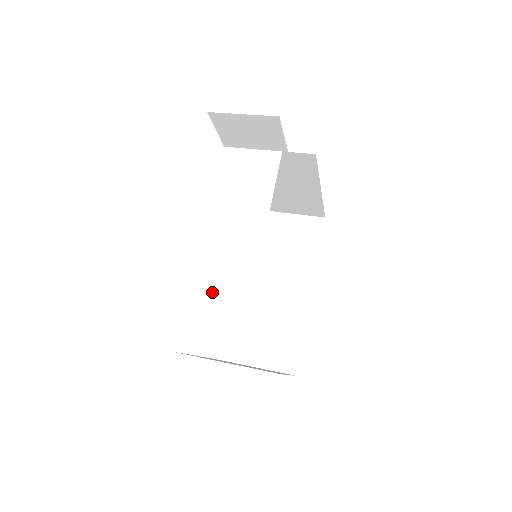
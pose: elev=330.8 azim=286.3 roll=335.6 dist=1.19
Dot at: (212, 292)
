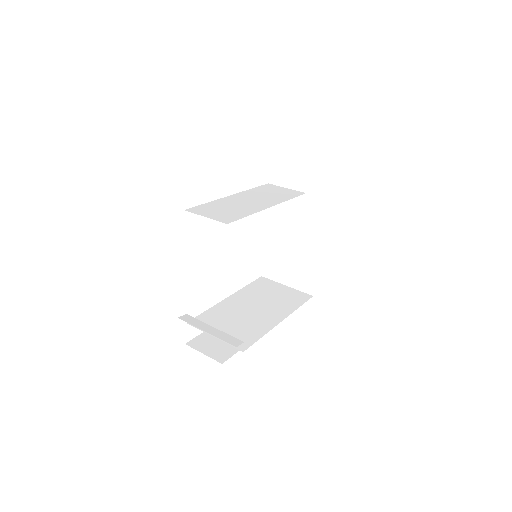
Dot at: (225, 209)
